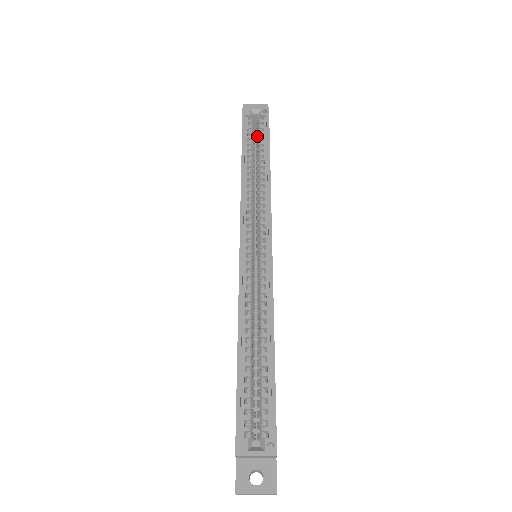
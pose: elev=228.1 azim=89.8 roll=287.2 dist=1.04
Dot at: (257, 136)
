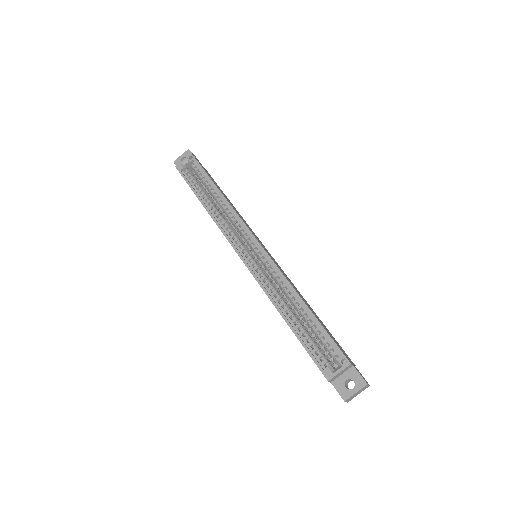
Dot at: (198, 177)
